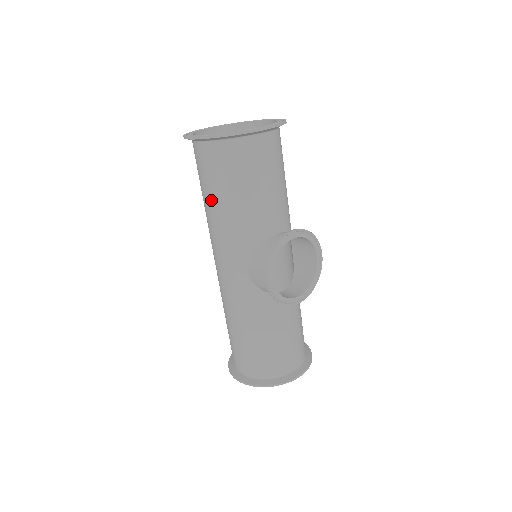
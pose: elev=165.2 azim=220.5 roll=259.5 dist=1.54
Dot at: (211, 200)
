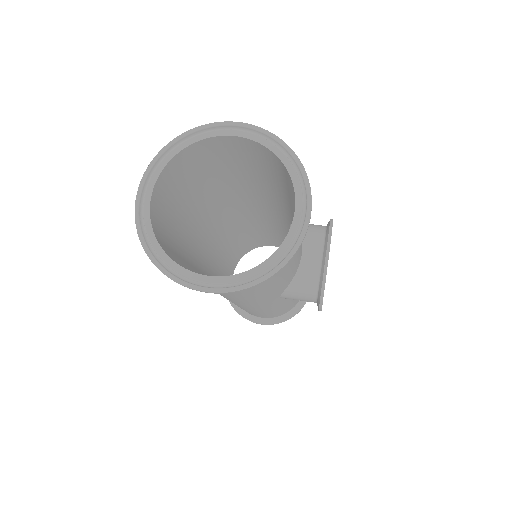
Dot at: (231, 294)
